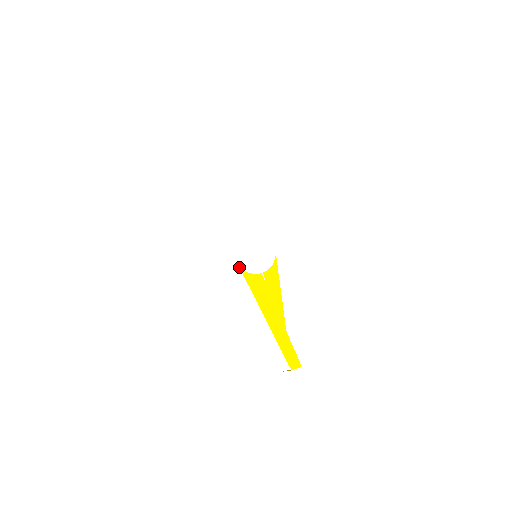
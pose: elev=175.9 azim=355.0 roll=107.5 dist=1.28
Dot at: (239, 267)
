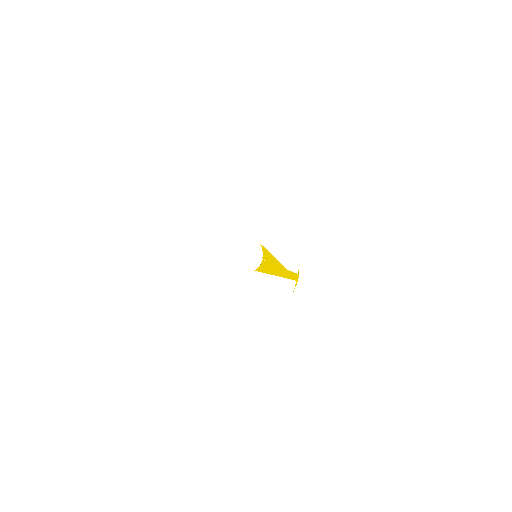
Dot at: occluded
